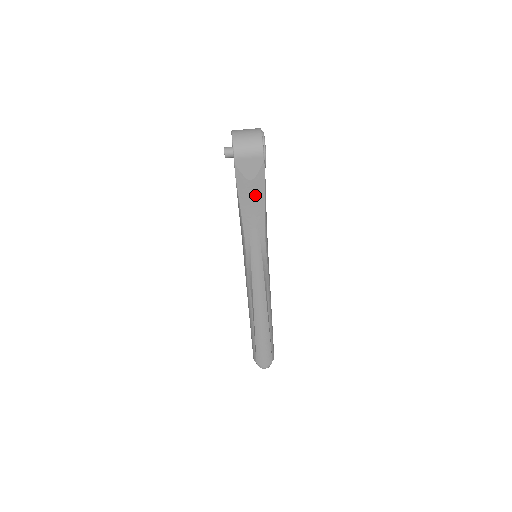
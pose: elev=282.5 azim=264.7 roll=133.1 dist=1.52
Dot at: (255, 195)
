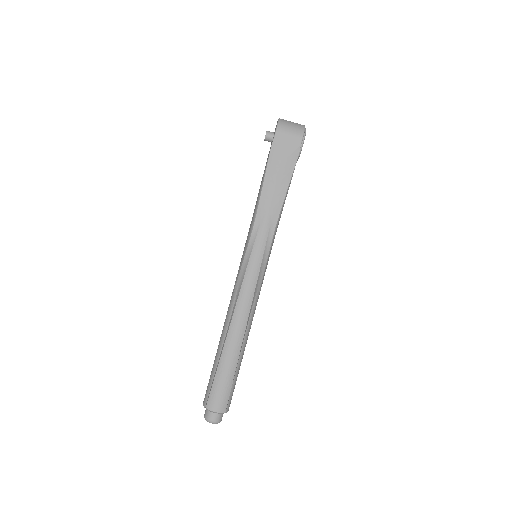
Dot at: (281, 176)
